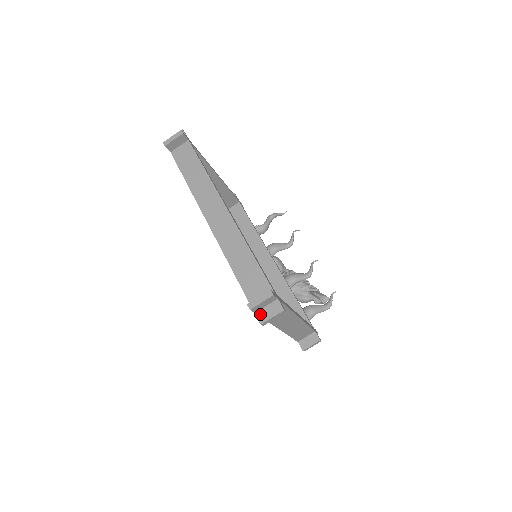
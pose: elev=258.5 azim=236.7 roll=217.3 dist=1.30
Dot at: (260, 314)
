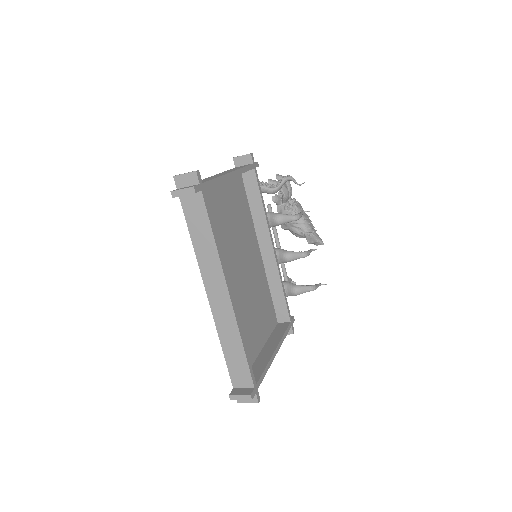
Dot at: occluded
